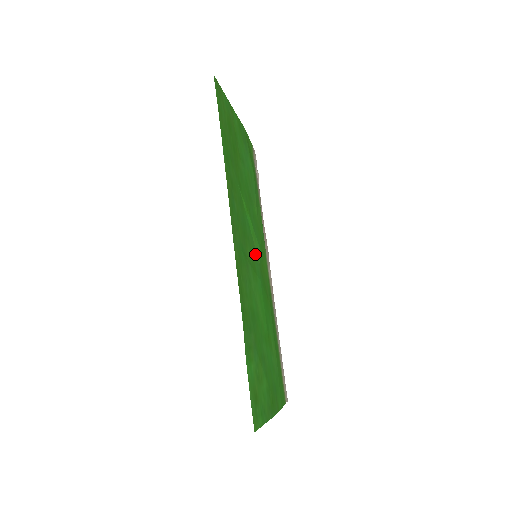
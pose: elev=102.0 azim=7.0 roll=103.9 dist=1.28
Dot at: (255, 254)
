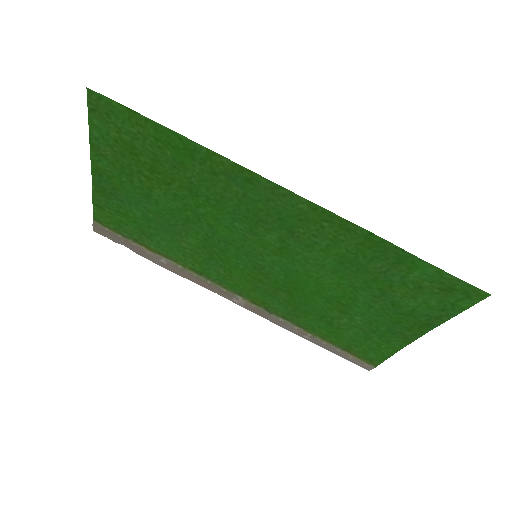
Dot at: (255, 254)
